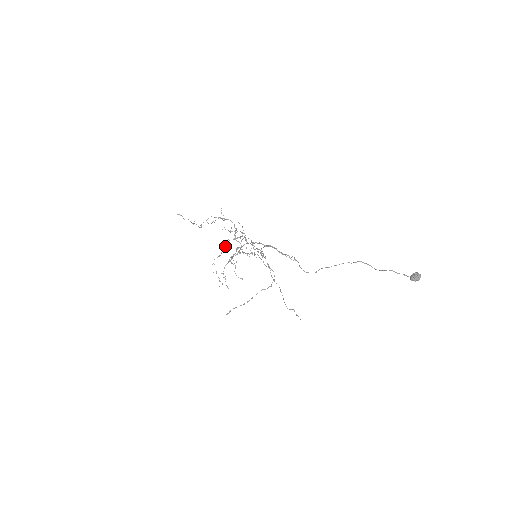
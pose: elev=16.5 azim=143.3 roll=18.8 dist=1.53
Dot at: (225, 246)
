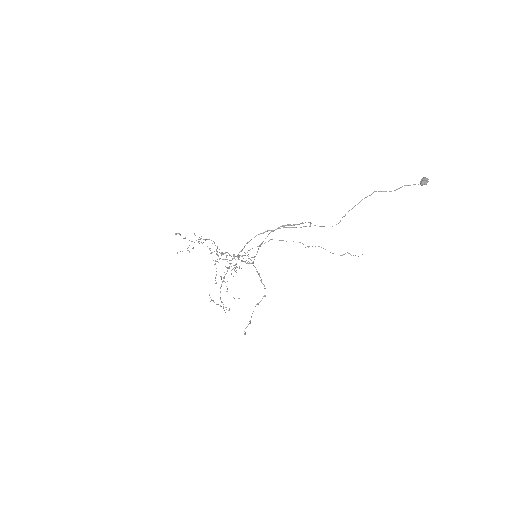
Dot at: occluded
